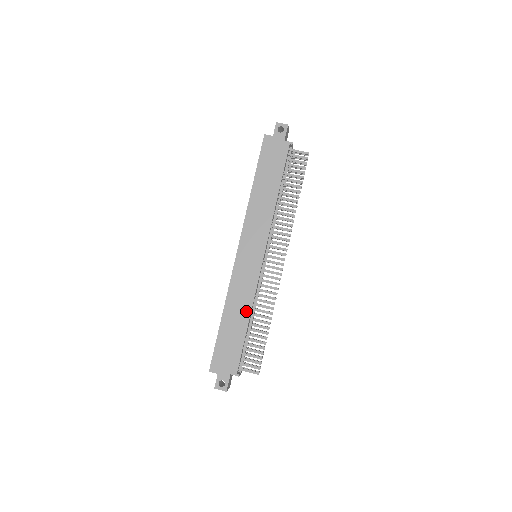
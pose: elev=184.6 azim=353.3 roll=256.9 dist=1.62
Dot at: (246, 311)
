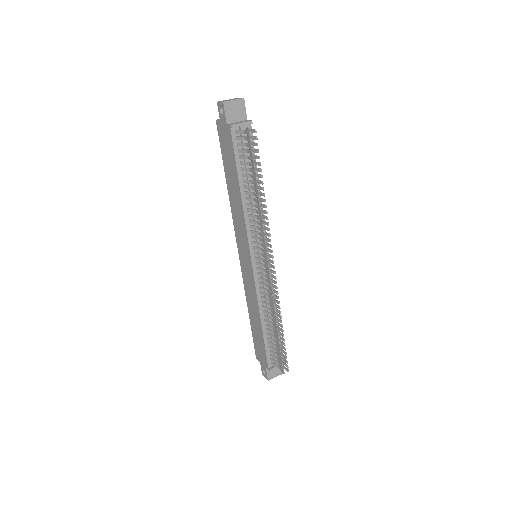
Dot at: (257, 313)
